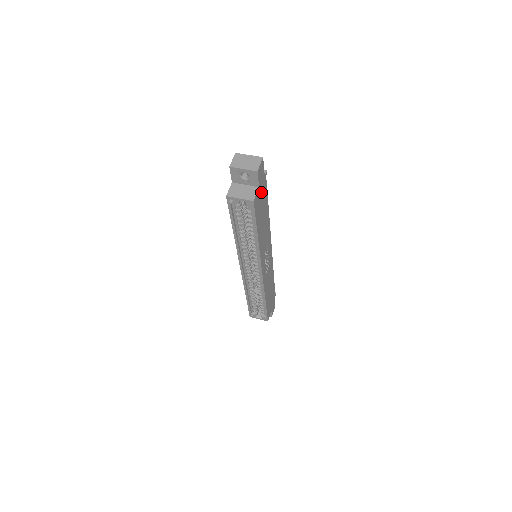
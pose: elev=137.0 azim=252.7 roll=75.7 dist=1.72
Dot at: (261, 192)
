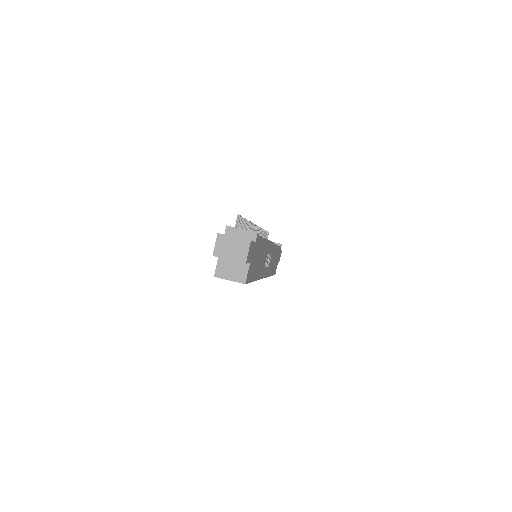
Dot at: (253, 257)
